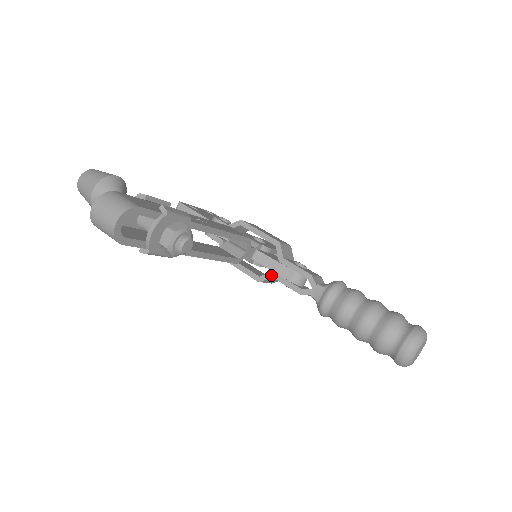
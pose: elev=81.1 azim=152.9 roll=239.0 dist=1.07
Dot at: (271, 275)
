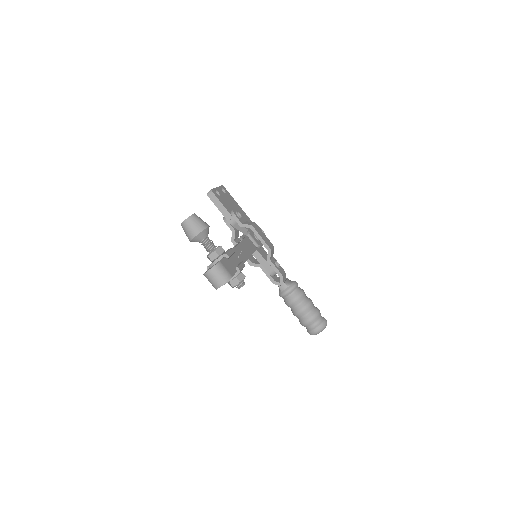
Dot at: (259, 266)
